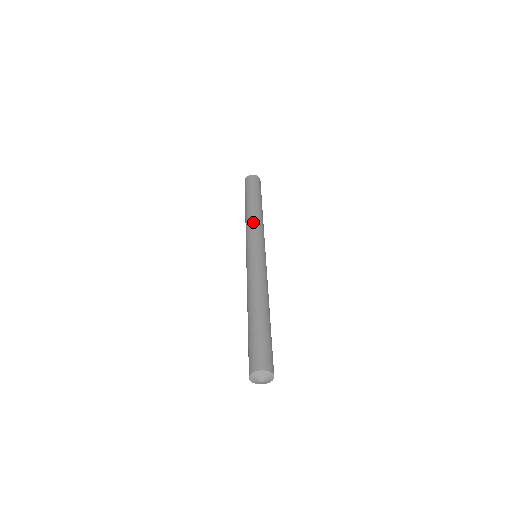
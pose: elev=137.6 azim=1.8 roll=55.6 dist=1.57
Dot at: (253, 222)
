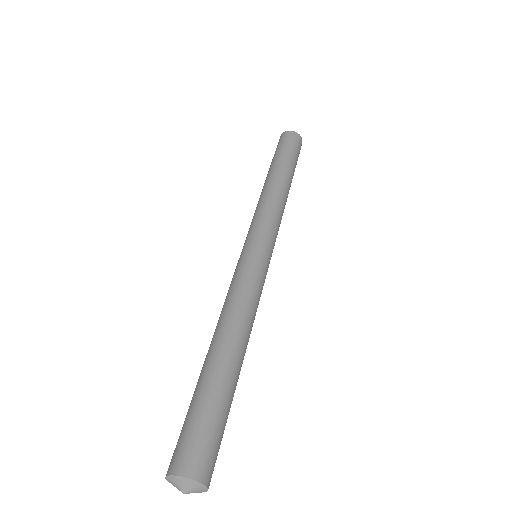
Dot at: (271, 202)
